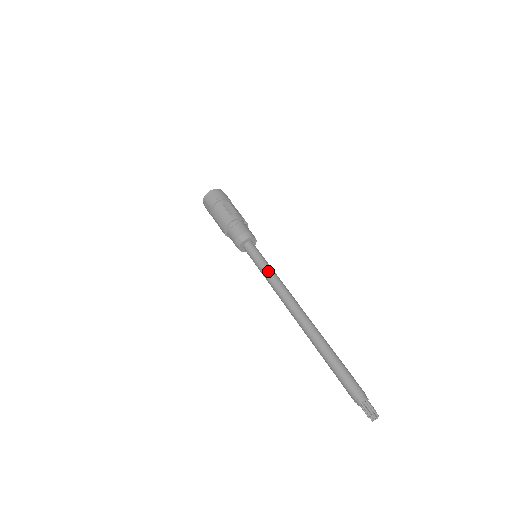
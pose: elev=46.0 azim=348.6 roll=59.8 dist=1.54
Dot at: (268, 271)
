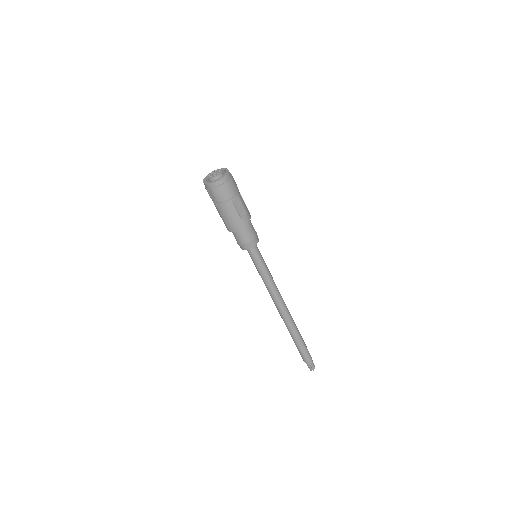
Dot at: (267, 277)
